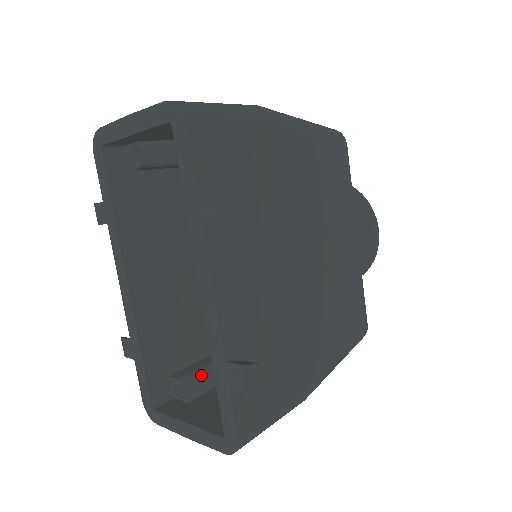
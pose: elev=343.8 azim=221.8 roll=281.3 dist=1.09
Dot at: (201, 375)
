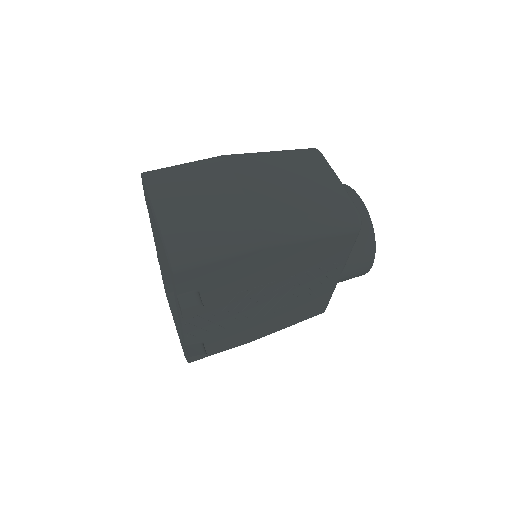
Dot at: occluded
